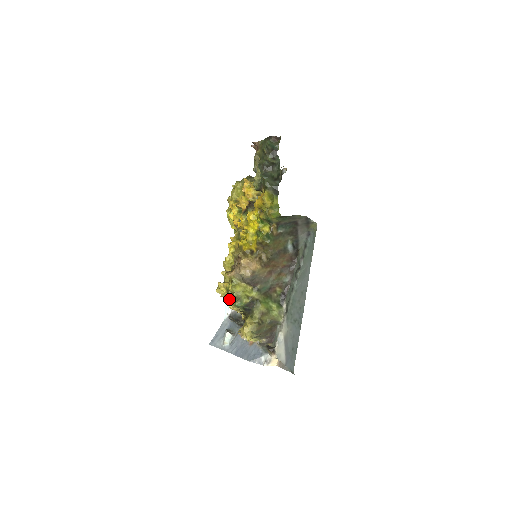
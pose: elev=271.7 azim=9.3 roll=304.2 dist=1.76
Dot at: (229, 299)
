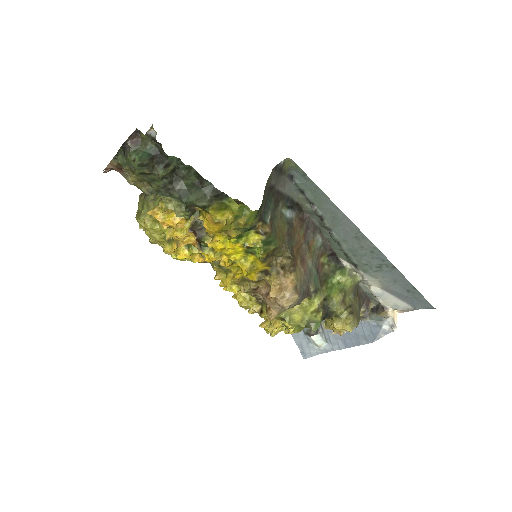
Dot at: (297, 331)
